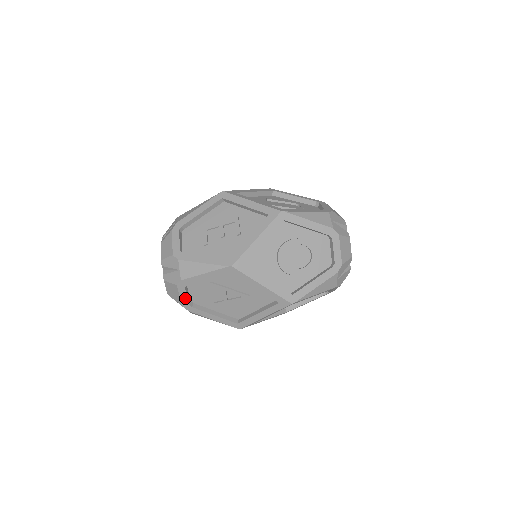
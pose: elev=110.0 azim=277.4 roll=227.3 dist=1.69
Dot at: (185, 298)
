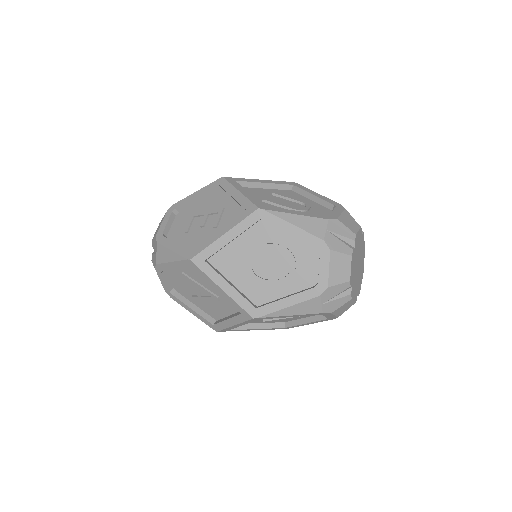
Dot at: (165, 284)
